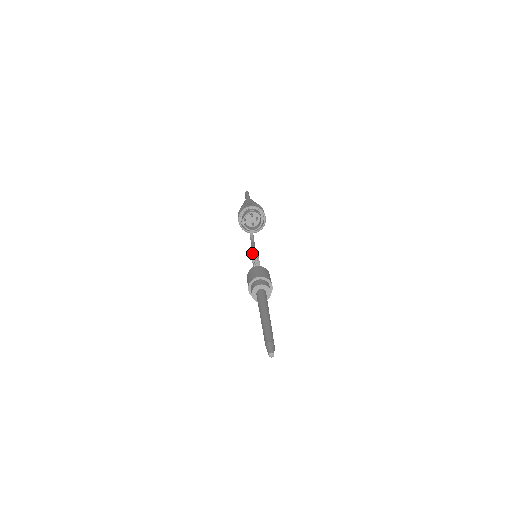
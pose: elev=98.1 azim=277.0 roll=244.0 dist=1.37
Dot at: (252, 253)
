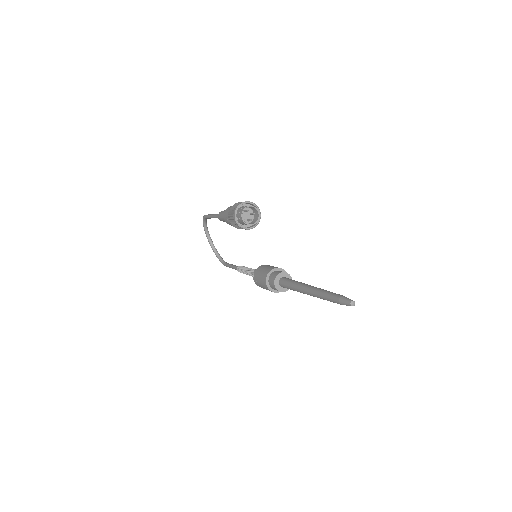
Dot at: (237, 267)
